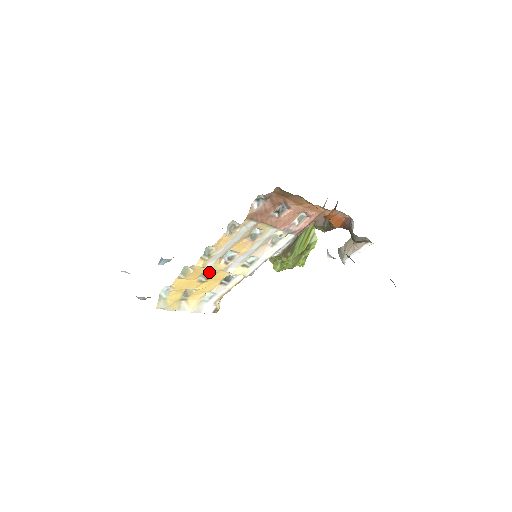
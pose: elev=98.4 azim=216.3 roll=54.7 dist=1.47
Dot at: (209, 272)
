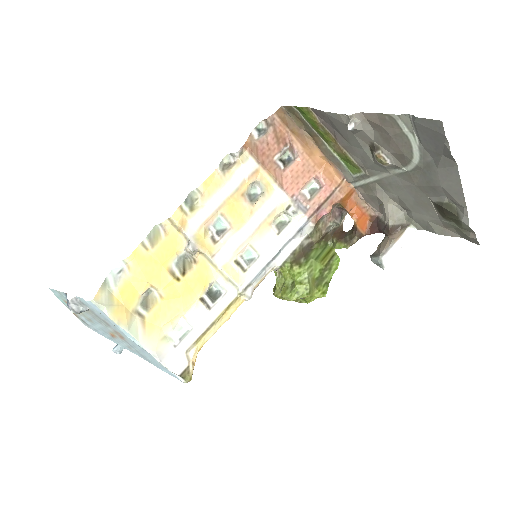
Dot at: (187, 246)
